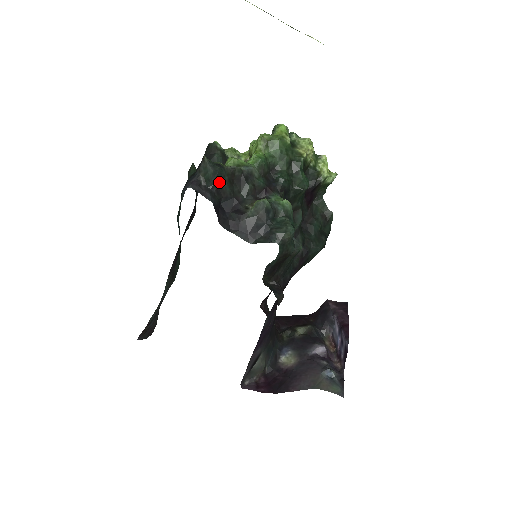
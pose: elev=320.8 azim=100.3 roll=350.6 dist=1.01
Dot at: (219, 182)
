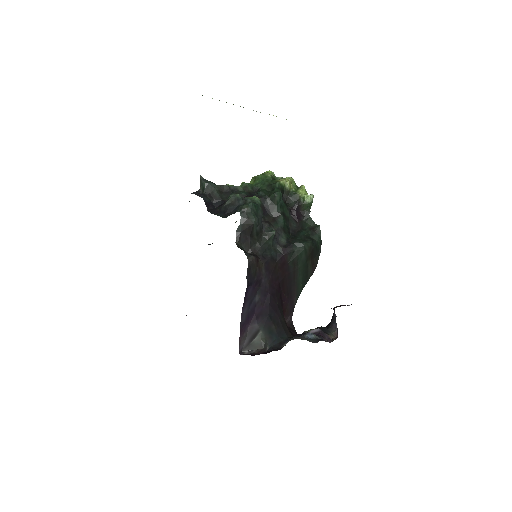
Dot at: (211, 191)
